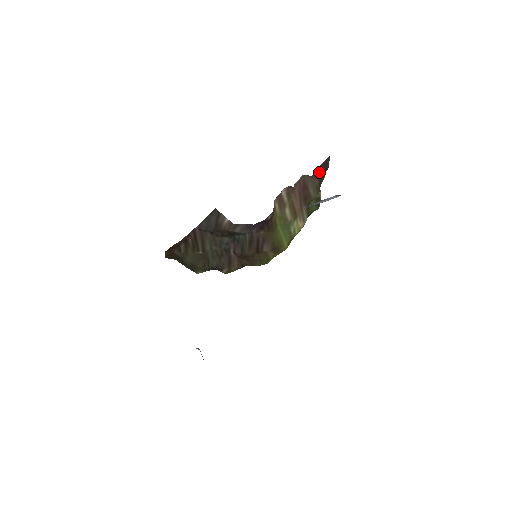
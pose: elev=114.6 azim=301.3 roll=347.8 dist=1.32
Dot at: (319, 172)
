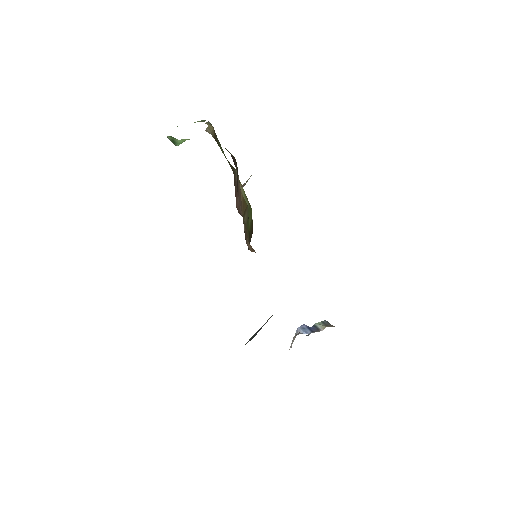
Dot at: occluded
